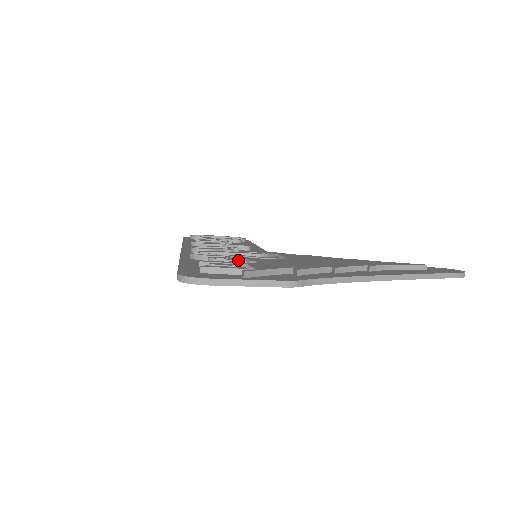
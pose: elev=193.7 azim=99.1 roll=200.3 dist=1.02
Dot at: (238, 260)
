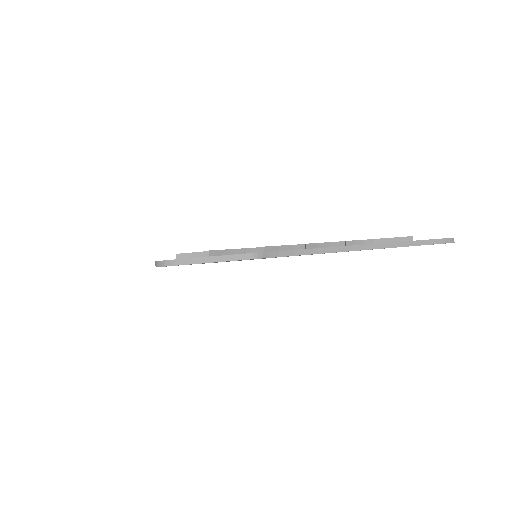
Dot at: occluded
